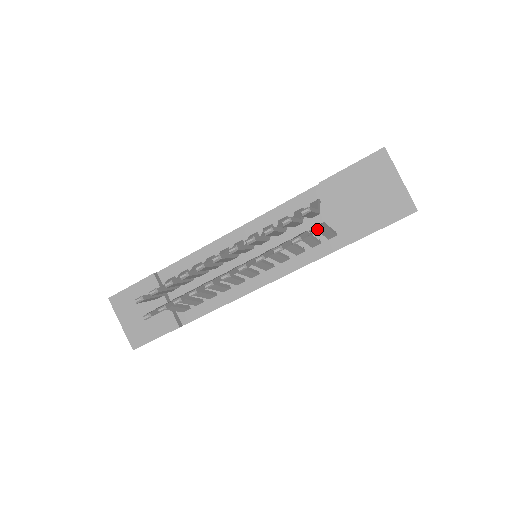
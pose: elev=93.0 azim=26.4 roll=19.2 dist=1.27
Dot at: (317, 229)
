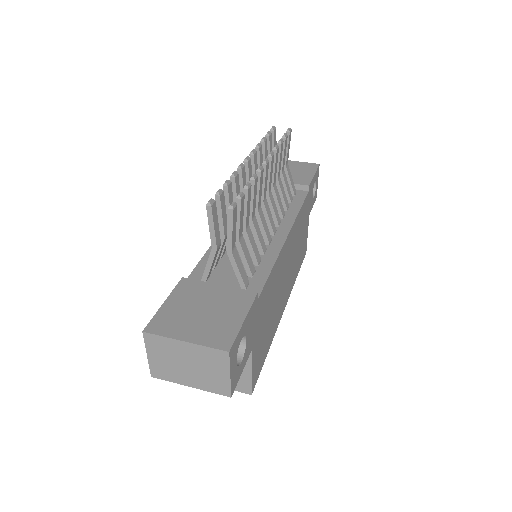
Dot at: (289, 128)
